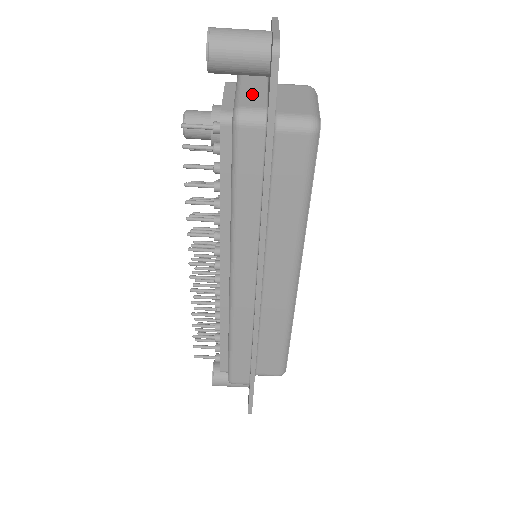
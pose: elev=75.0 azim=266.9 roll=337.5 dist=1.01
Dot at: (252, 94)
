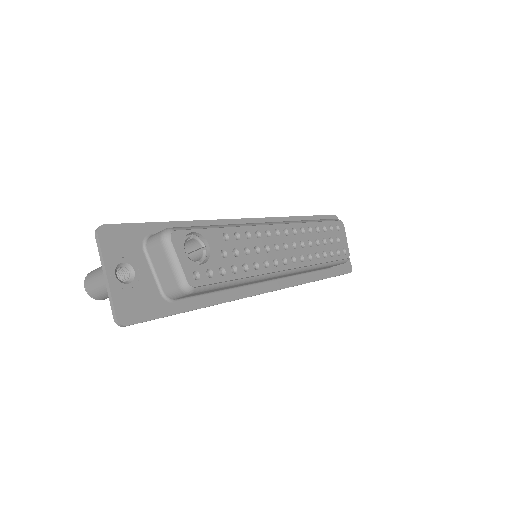
Dot at: occluded
